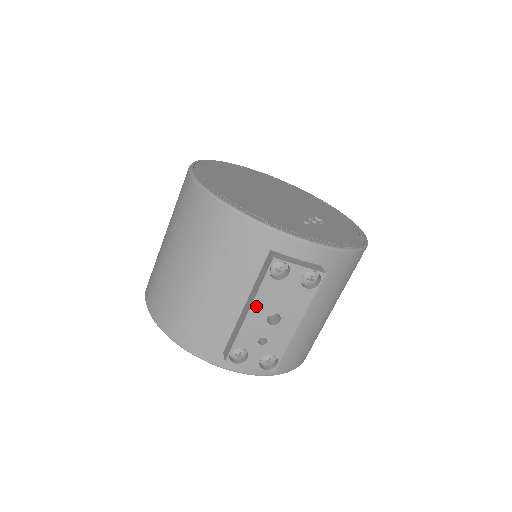
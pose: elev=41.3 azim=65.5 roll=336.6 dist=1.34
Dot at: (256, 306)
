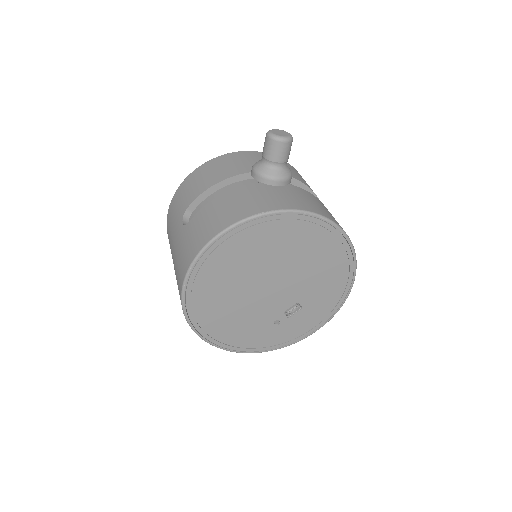
Dot at: occluded
